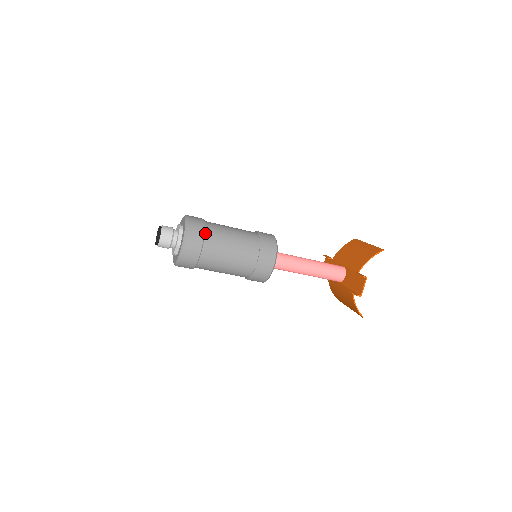
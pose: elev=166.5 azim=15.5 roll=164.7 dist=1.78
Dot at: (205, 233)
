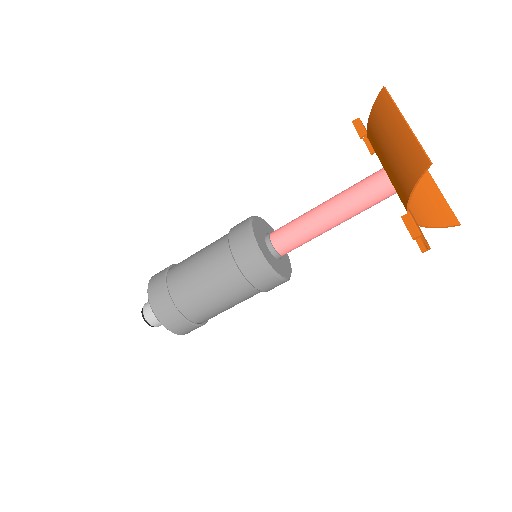
Dot at: (180, 311)
